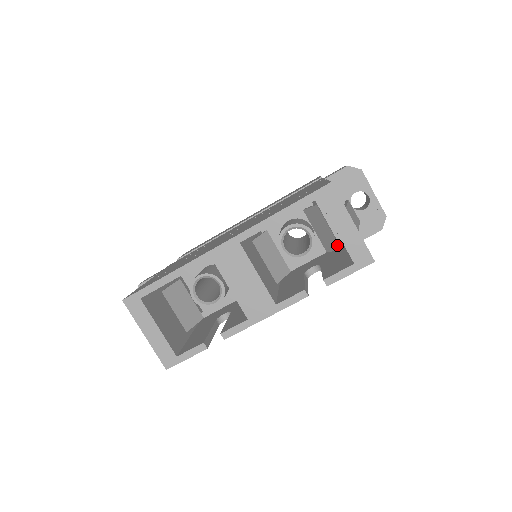
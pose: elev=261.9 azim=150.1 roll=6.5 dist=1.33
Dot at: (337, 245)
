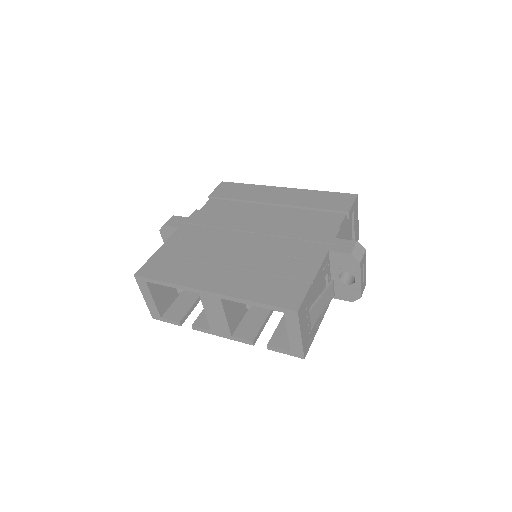
Dot at: occluded
